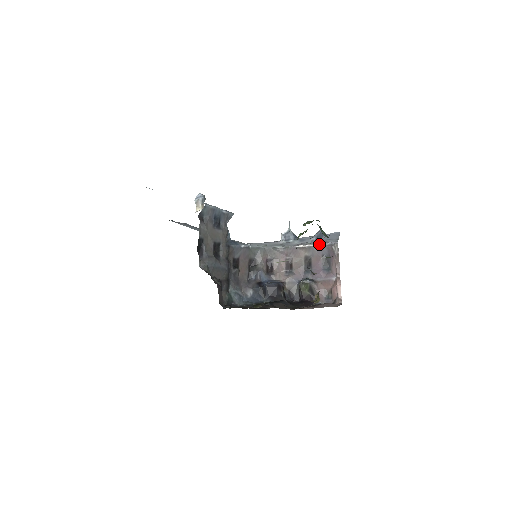
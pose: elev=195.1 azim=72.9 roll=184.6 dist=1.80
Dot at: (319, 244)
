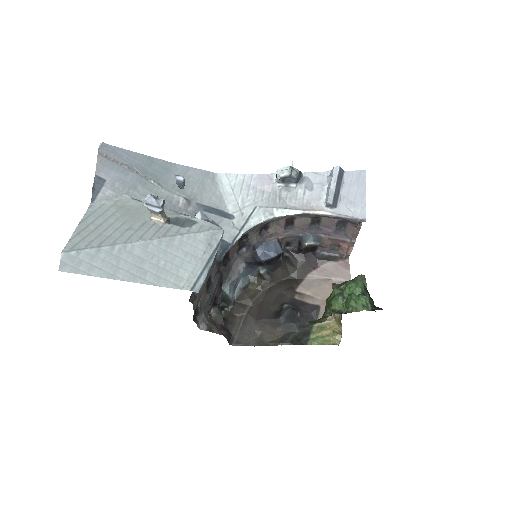
Dot at: (338, 216)
